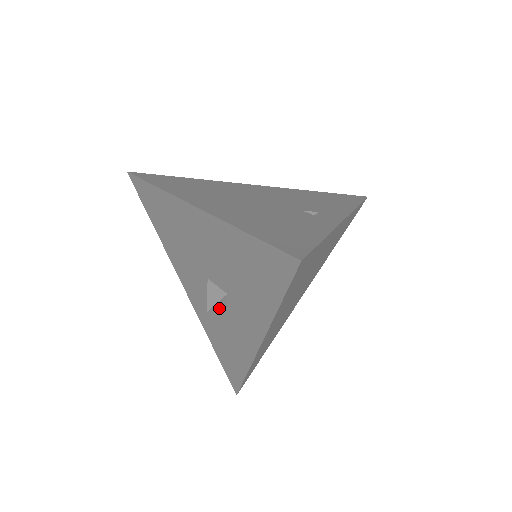
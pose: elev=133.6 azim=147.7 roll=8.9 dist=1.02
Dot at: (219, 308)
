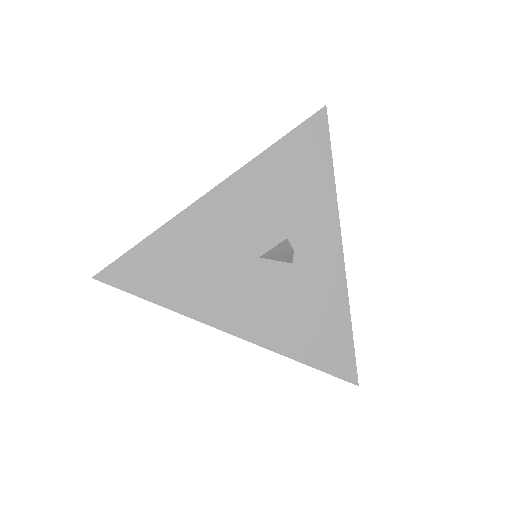
Dot at: (292, 257)
